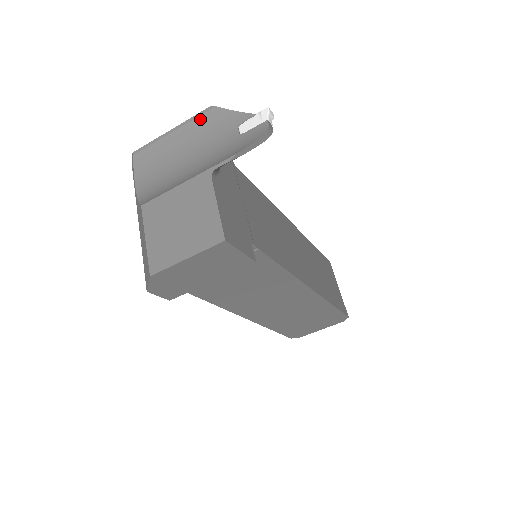
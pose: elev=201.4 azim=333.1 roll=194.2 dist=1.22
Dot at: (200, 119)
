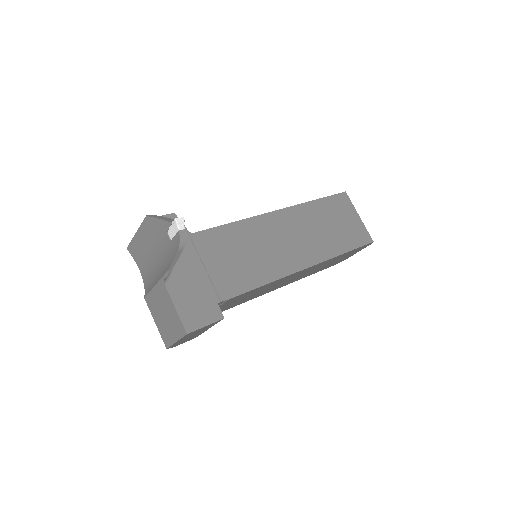
Dot at: (146, 226)
